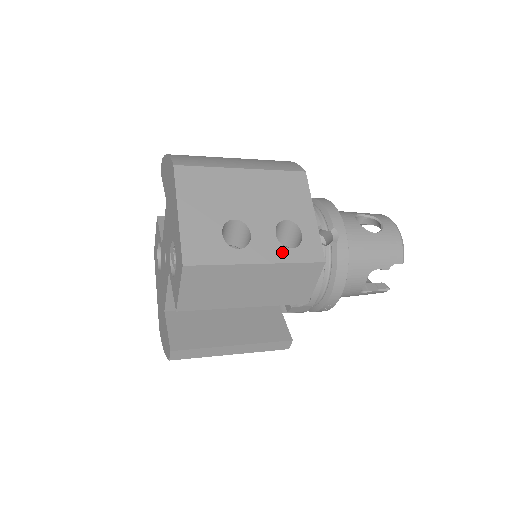
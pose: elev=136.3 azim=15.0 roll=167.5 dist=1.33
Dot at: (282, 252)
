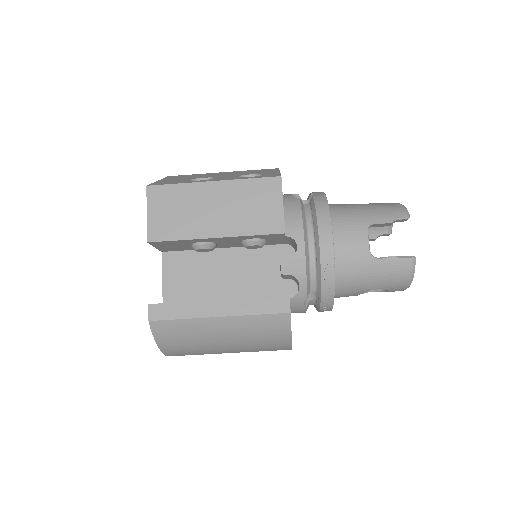
Dot at: (239, 178)
